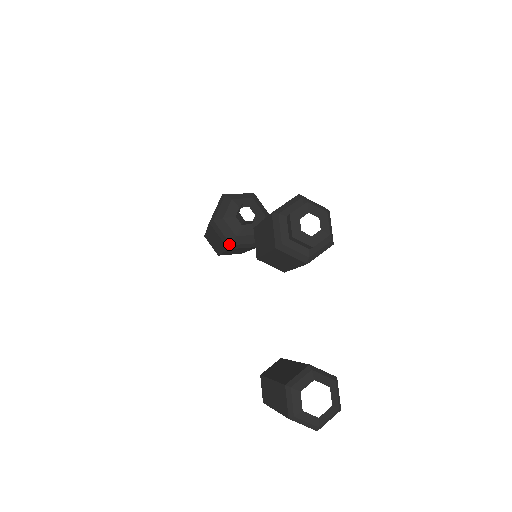
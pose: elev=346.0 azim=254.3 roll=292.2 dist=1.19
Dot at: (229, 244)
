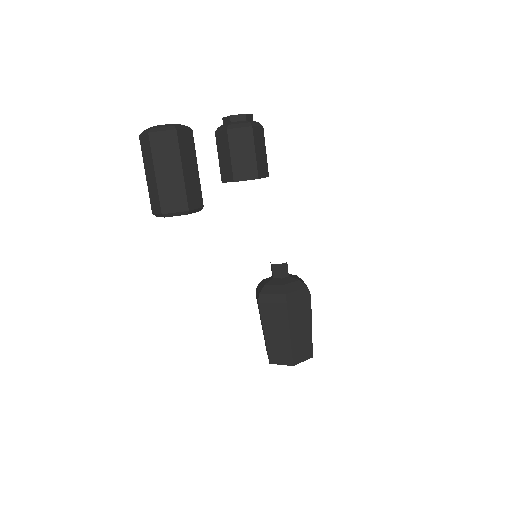
Dot at: (259, 295)
